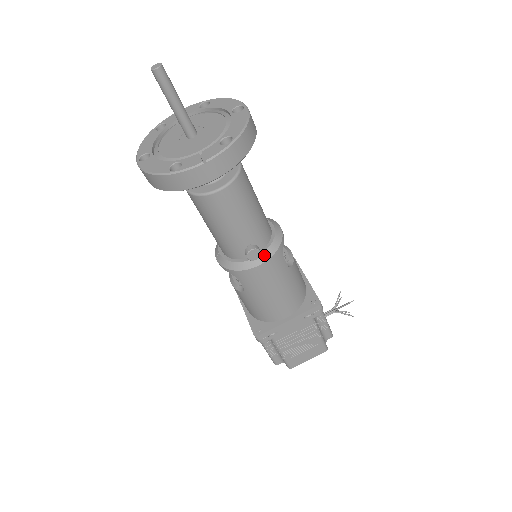
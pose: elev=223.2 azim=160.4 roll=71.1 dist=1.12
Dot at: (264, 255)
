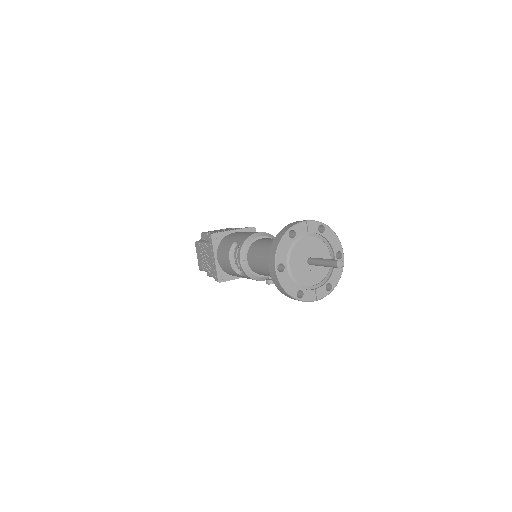
Dot at: occluded
